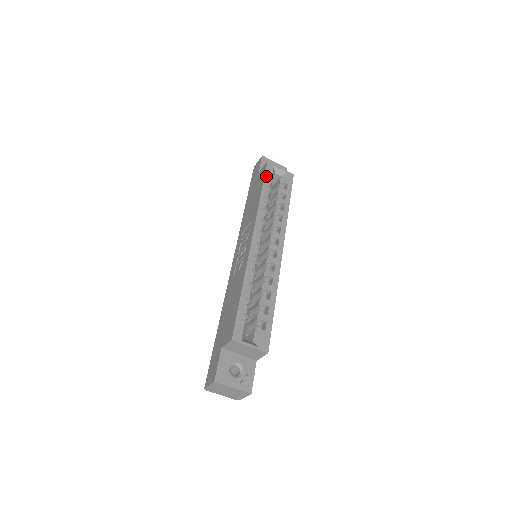
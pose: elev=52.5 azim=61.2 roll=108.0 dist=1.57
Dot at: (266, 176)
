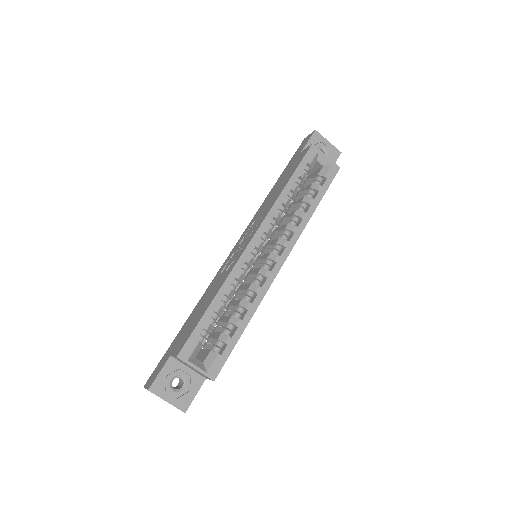
Dot at: (302, 163)
